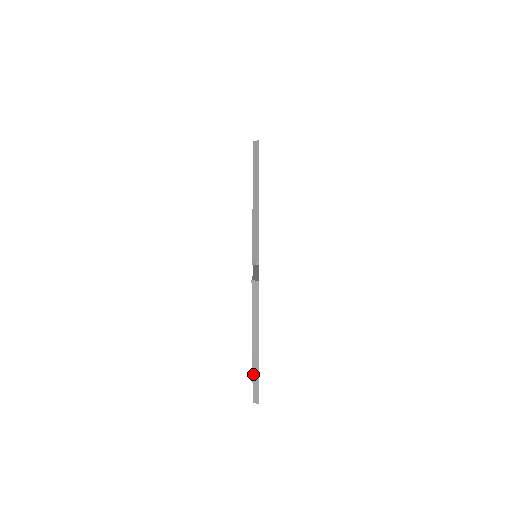
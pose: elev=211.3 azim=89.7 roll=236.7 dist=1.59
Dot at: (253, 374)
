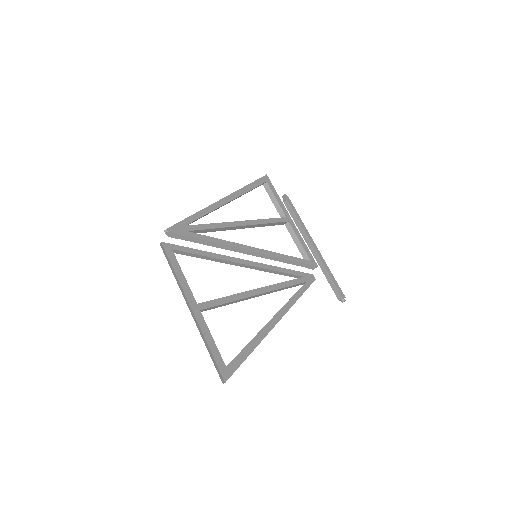
Dot at: (206, 345)
